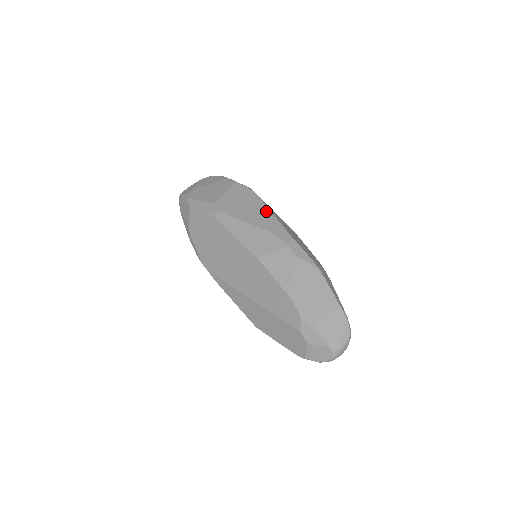
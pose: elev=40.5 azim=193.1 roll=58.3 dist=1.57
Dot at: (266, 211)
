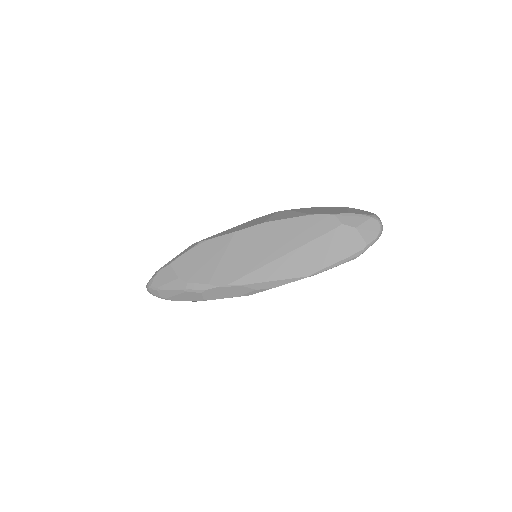
Dot at: occluded
